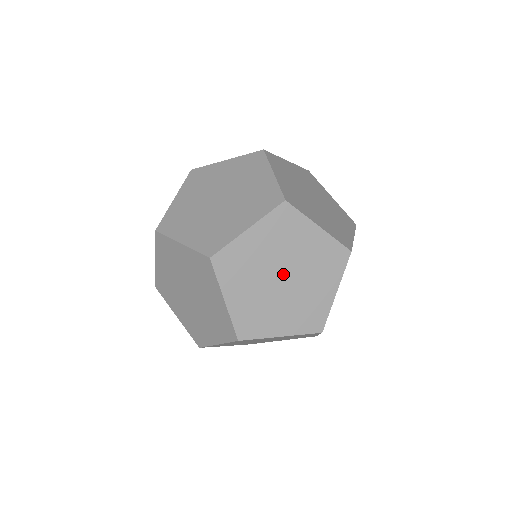
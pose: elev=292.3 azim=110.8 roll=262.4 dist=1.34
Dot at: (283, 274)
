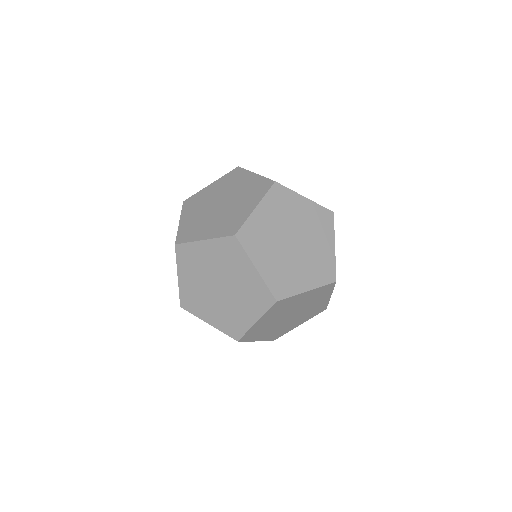
Dot at: (290, 315)
